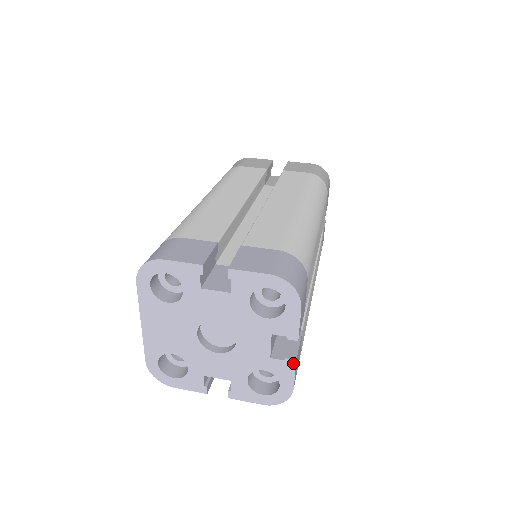
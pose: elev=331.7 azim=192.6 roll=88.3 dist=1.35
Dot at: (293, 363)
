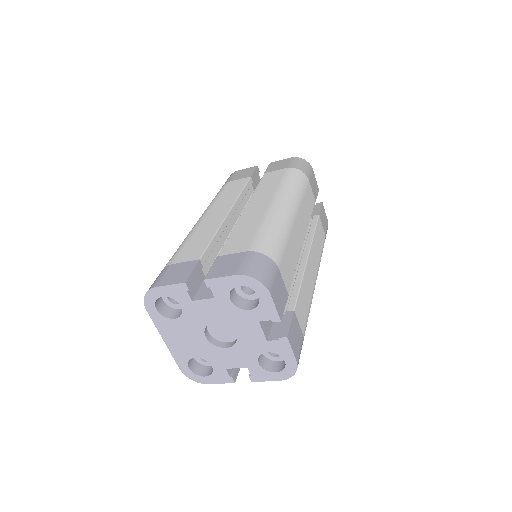
Dot at: (286, 340)
